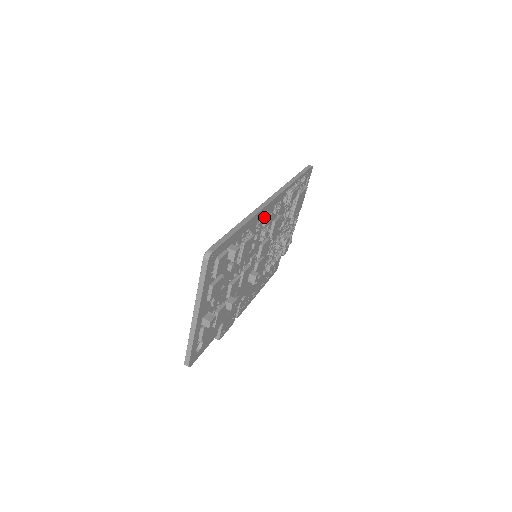
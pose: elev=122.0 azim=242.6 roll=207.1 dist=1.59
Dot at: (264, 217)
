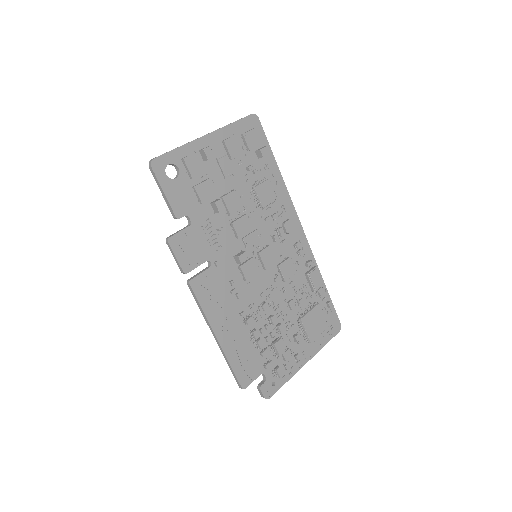
Dot at: (289, 220)
